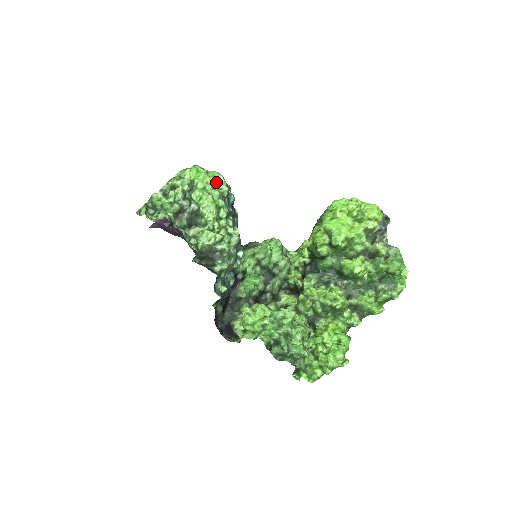
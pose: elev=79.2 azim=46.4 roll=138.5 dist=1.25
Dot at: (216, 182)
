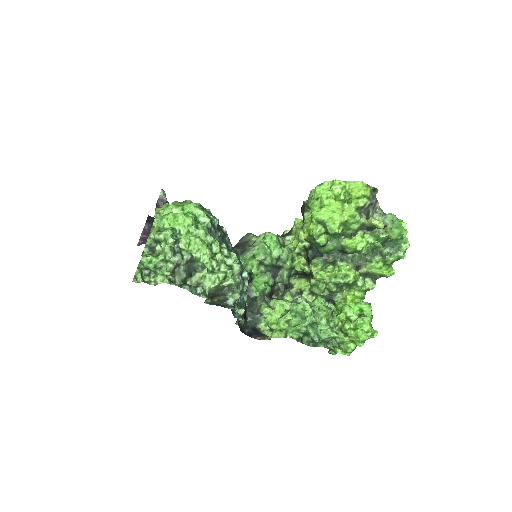
Dot at: (196, 217)
